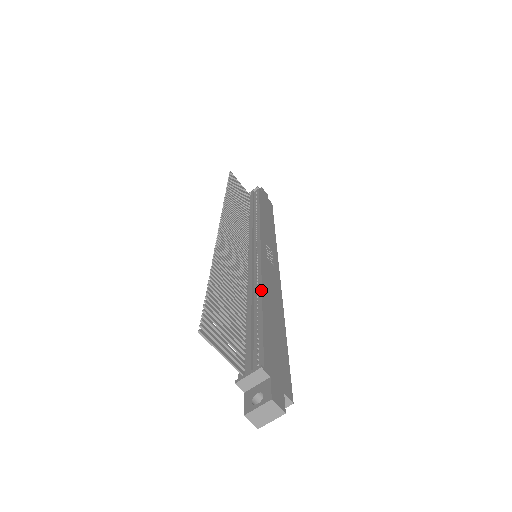
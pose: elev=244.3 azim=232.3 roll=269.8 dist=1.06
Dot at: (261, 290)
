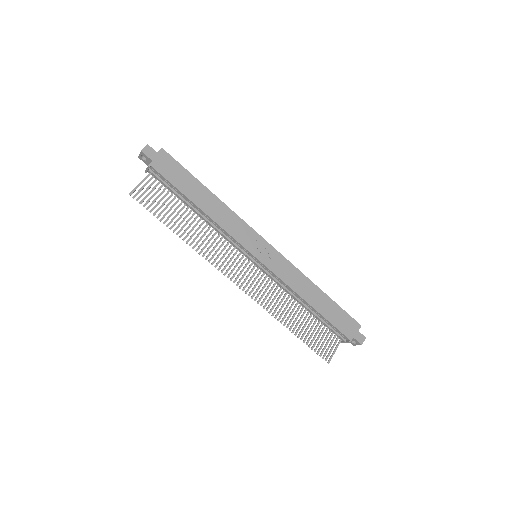
Dot at: (303, 300)
